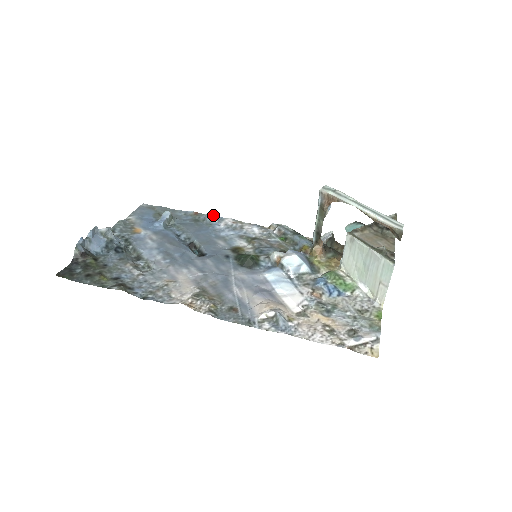
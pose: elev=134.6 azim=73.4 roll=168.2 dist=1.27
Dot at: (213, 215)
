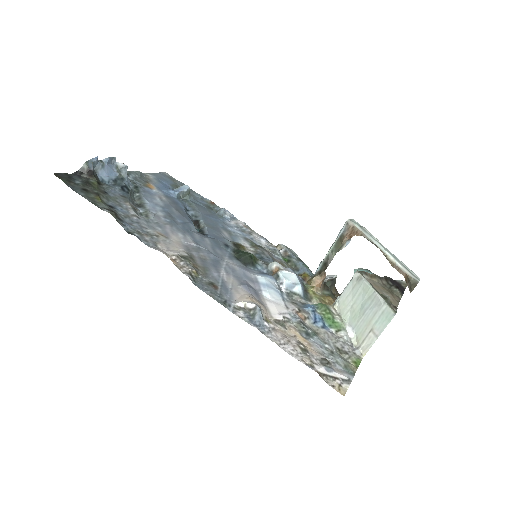
Dot at: (228, 211)
